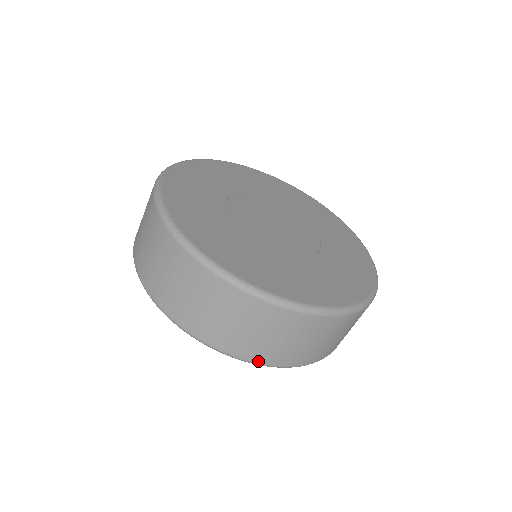
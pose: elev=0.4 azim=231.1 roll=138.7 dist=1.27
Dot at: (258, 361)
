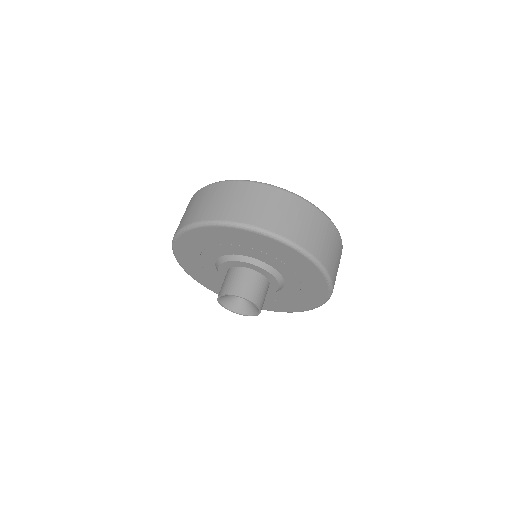
Dot at: (332, 277)
